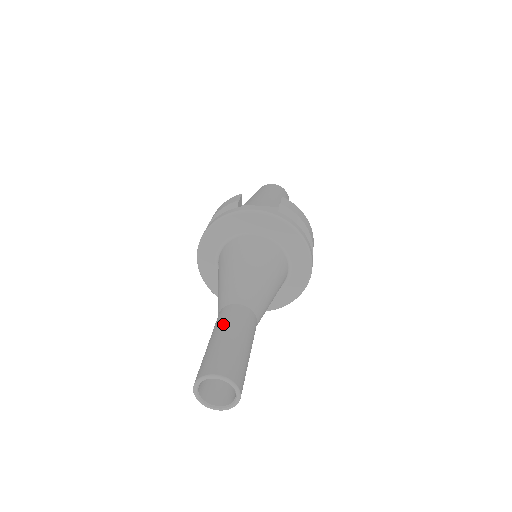
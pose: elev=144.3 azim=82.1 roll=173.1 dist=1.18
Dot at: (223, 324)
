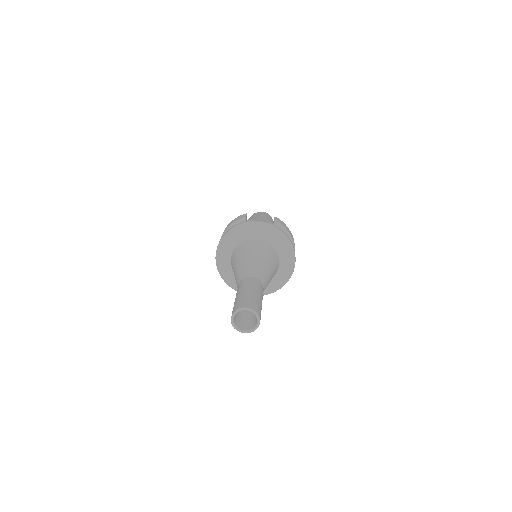
Dot at: (245, 286)
